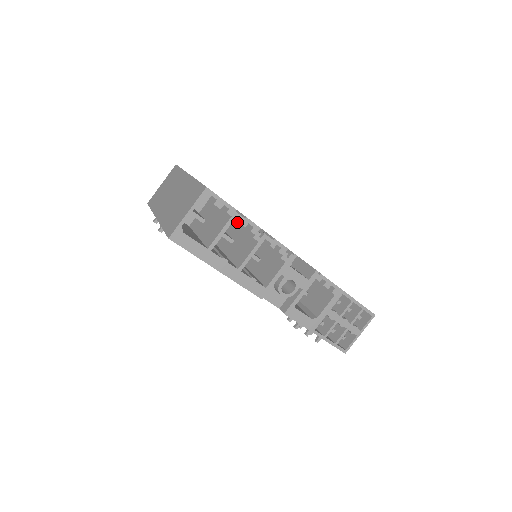
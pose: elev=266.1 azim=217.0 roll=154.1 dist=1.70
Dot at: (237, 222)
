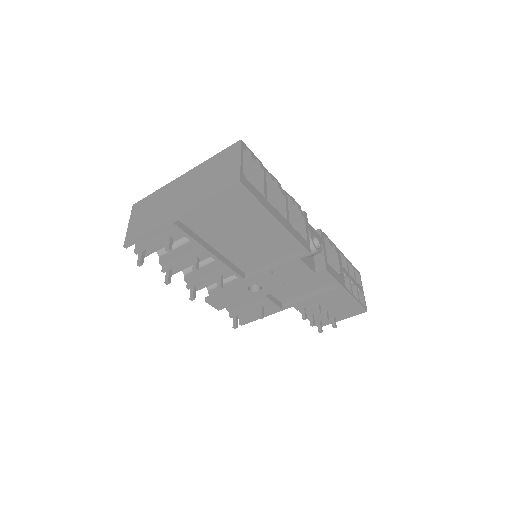
Dot at: occluded
